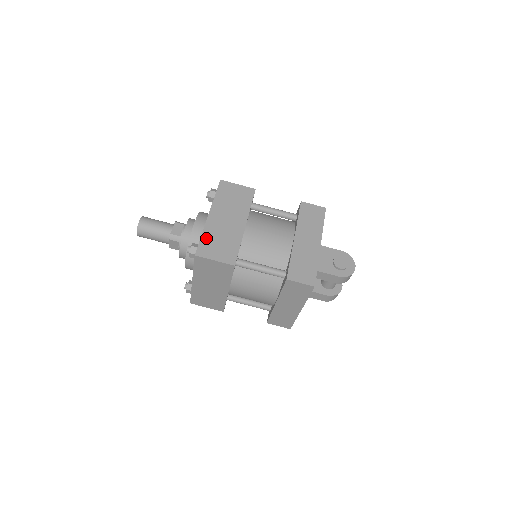
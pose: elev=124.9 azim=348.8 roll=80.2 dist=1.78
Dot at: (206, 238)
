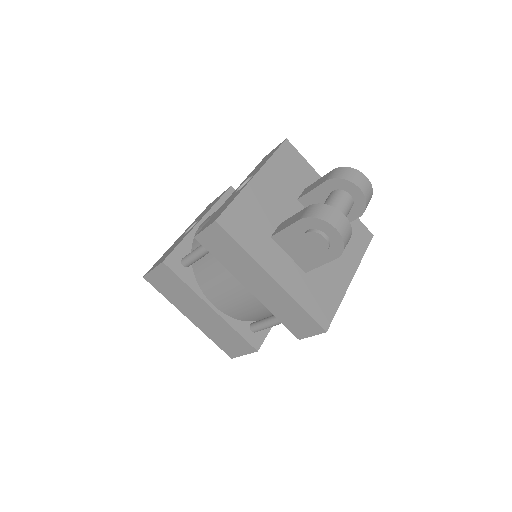
Dot at: (216, 341)
